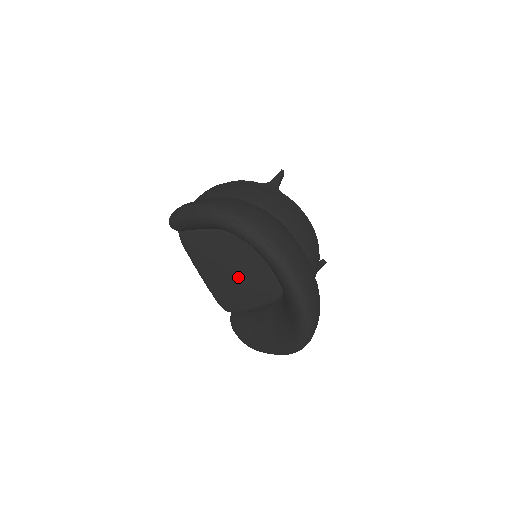
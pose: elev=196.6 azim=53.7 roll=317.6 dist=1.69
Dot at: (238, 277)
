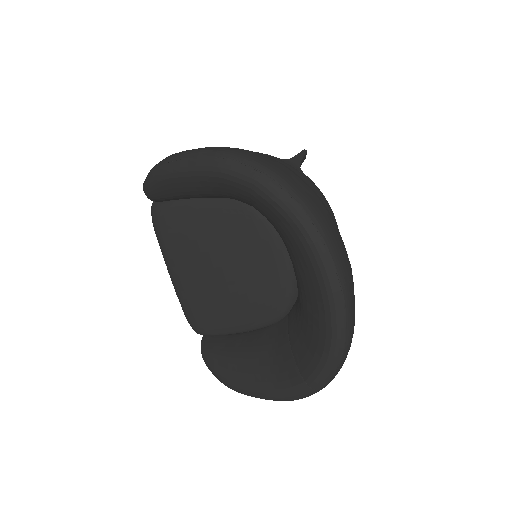
Dot at: (228, 281)
